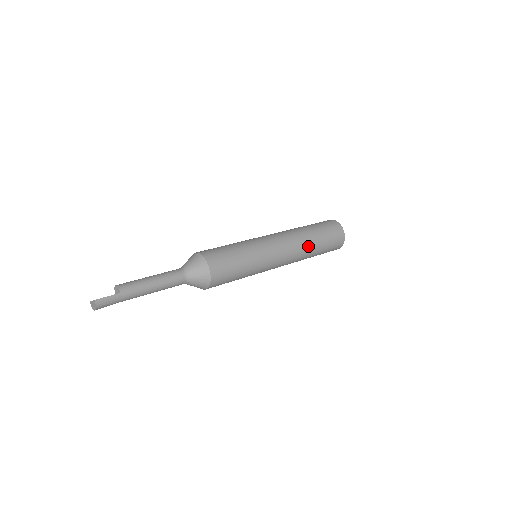
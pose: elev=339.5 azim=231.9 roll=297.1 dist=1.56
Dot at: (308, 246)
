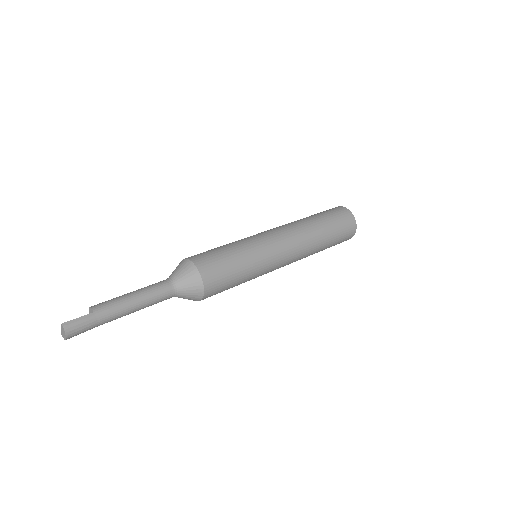
Dot at: (313, 232)
